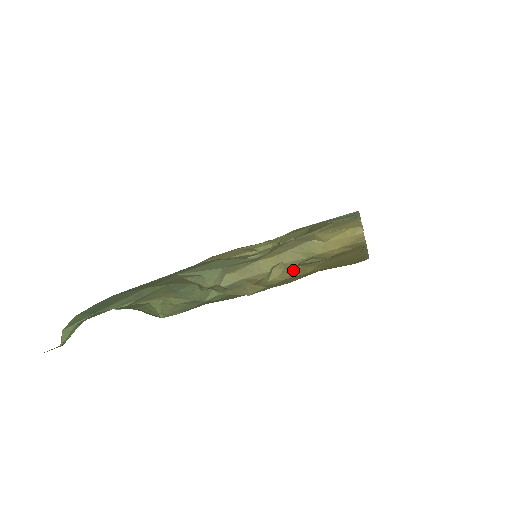
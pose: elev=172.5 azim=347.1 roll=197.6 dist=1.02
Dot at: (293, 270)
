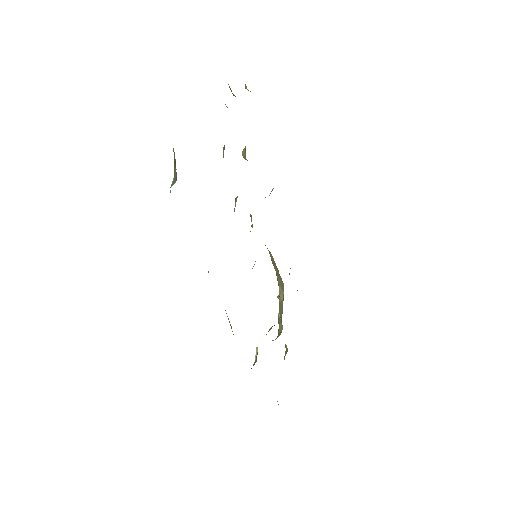
Dot at: occluded
